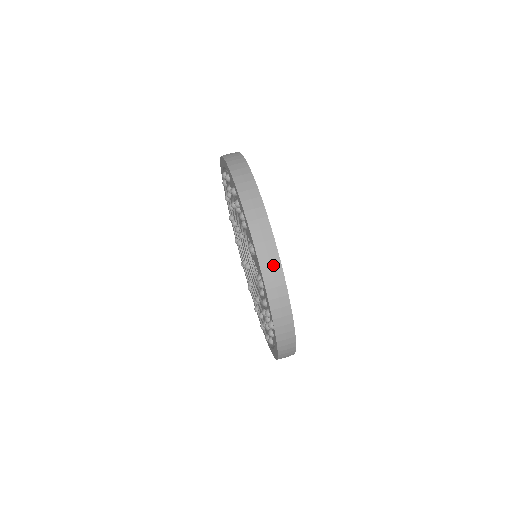
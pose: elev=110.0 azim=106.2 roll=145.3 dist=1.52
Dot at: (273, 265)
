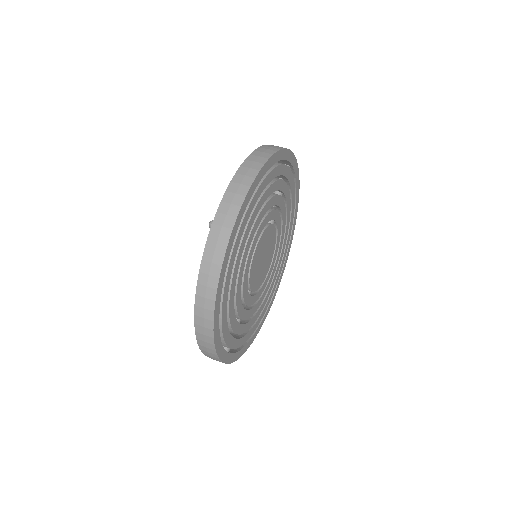
Dot at: (252, 169)
